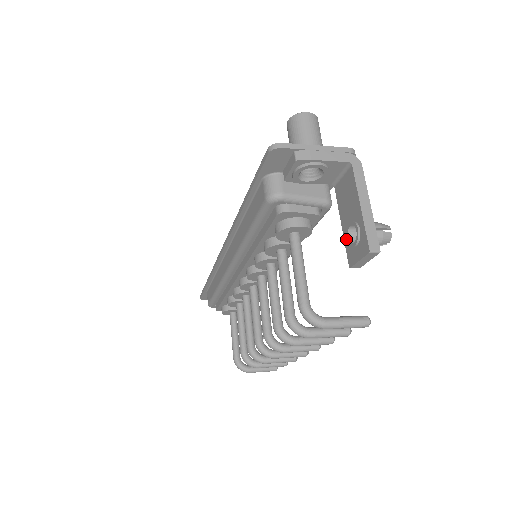
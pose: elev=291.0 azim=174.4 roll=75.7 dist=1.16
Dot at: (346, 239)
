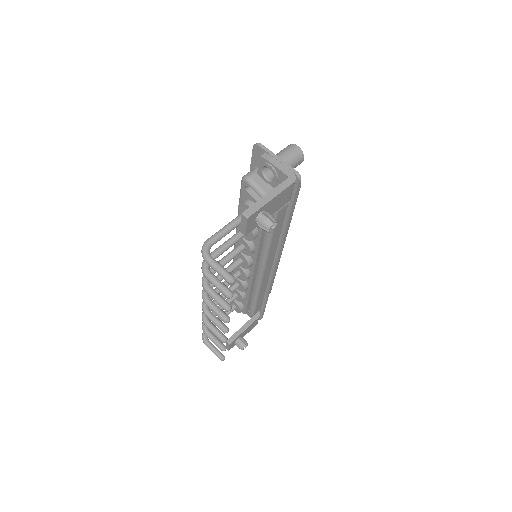
Dot at: occluded
